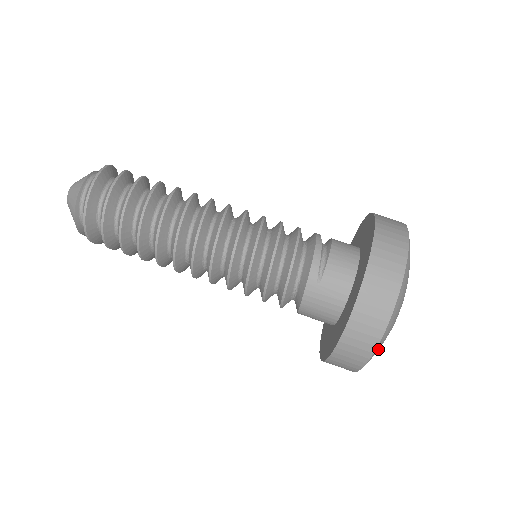
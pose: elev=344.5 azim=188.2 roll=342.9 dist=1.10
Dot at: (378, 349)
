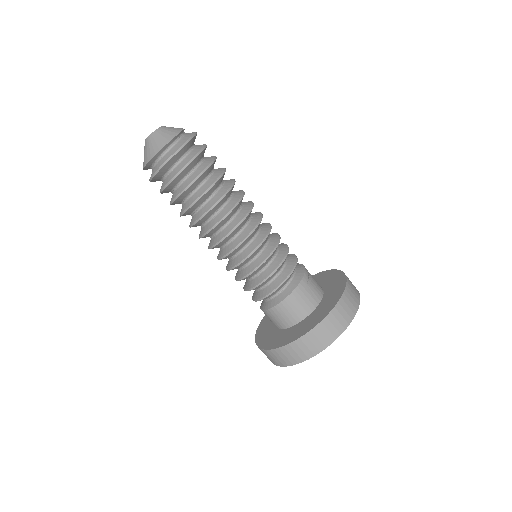
Dot at: occluded
